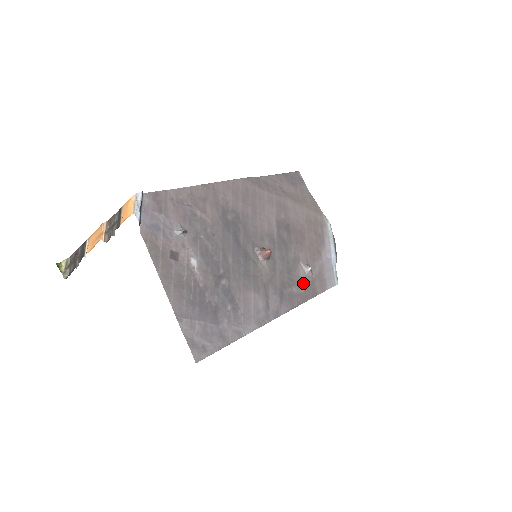
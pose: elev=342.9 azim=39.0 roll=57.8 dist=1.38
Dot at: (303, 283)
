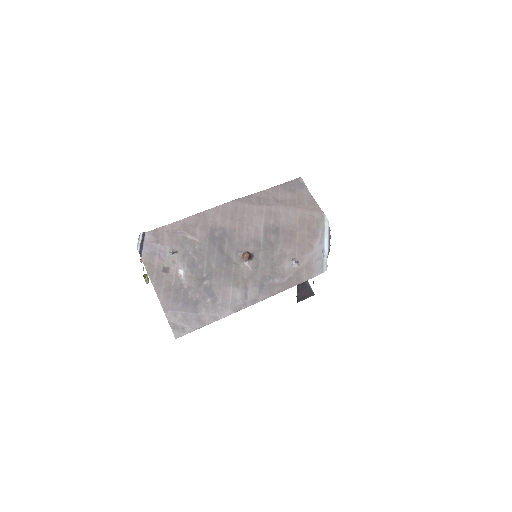
Dot at: (287, 274)
